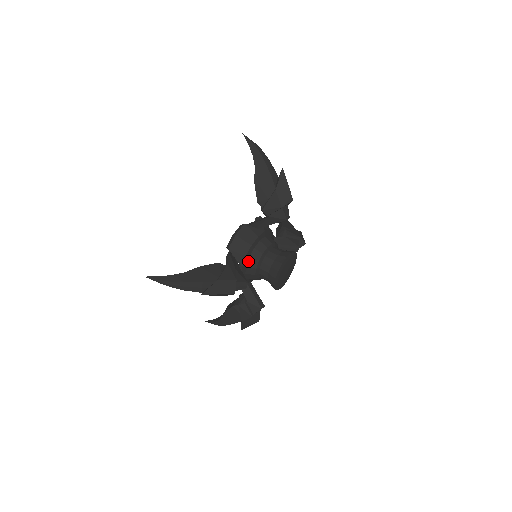
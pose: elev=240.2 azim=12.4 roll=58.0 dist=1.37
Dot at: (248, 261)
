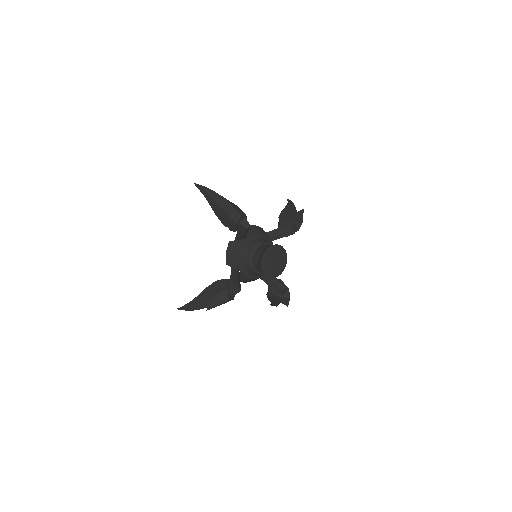
Dot at: (253, 240)
